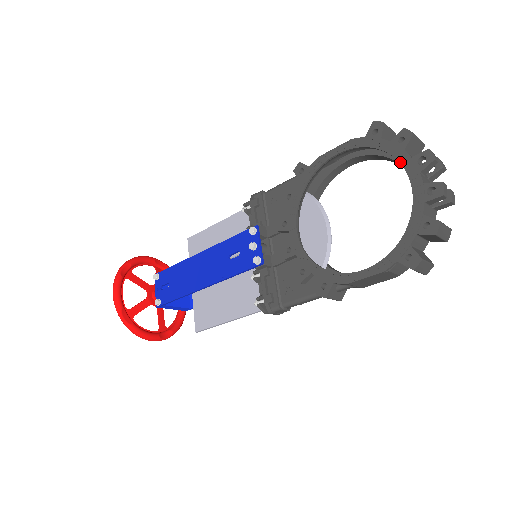
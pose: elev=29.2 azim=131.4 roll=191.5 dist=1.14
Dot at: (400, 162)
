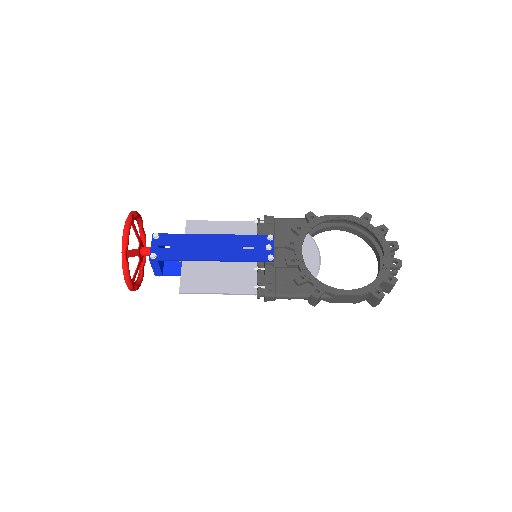
Dot at: (380, 240)
